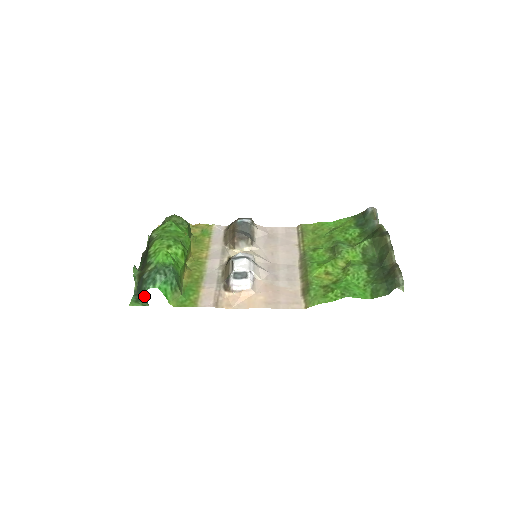
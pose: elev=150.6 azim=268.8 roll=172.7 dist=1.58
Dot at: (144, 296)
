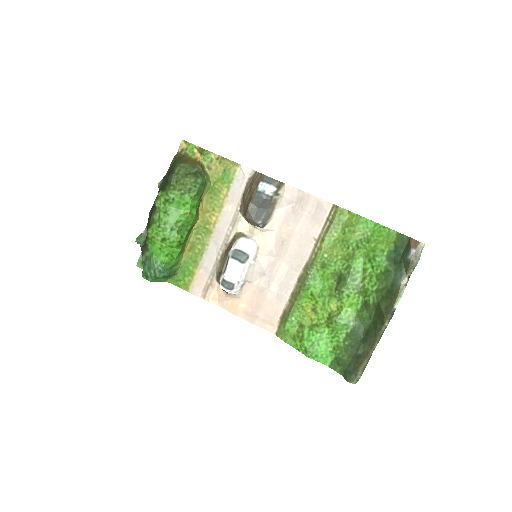
Dot at: occluded
